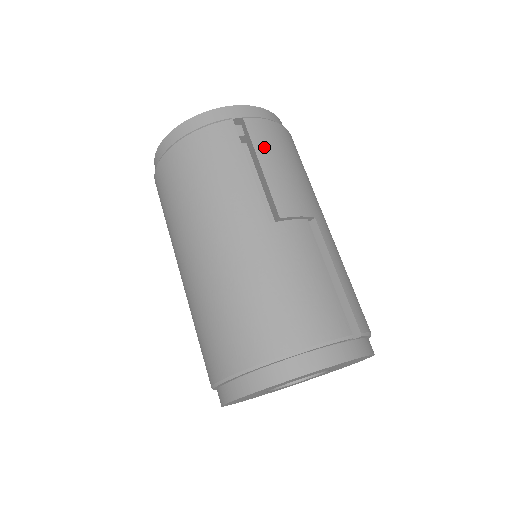
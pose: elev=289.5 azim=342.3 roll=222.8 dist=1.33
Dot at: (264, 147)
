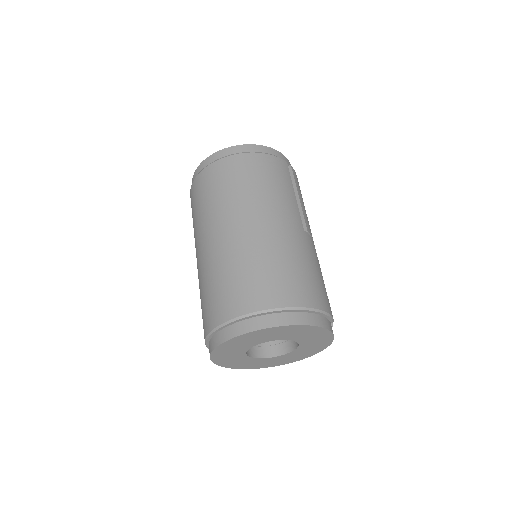
Dot at: (299, 189)
